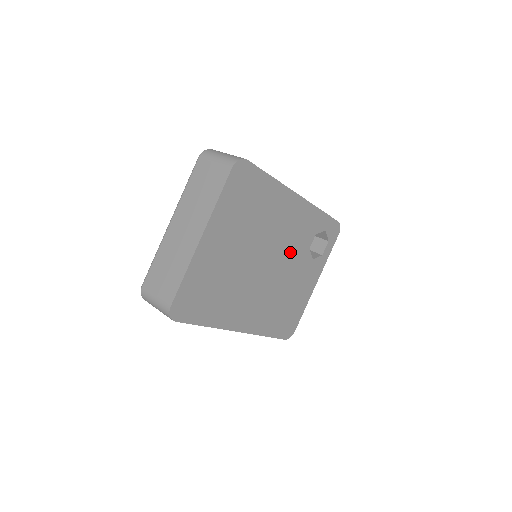
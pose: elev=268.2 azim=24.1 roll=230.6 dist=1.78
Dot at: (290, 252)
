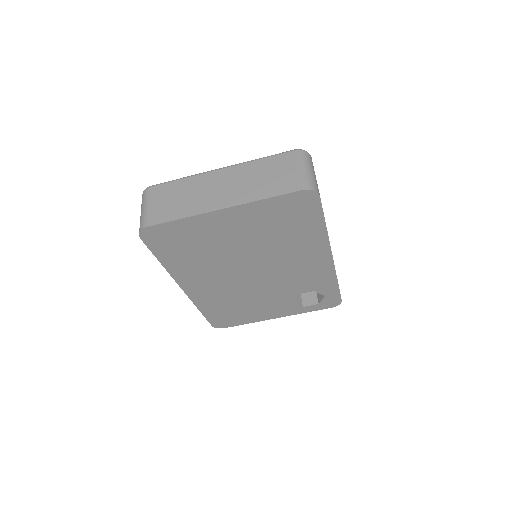
Dot at: (281, 282)
